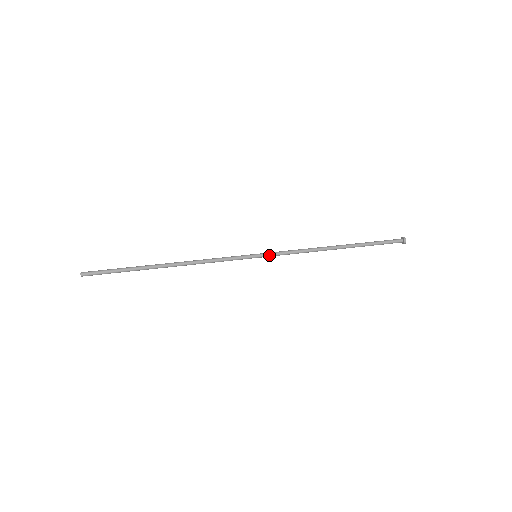
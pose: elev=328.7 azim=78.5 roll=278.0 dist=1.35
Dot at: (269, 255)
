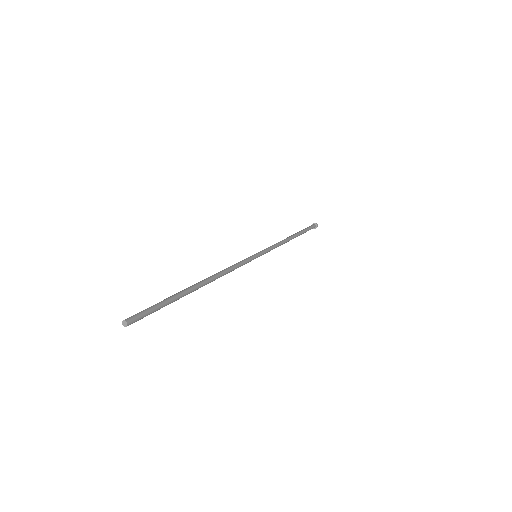
Dot at: occluded
